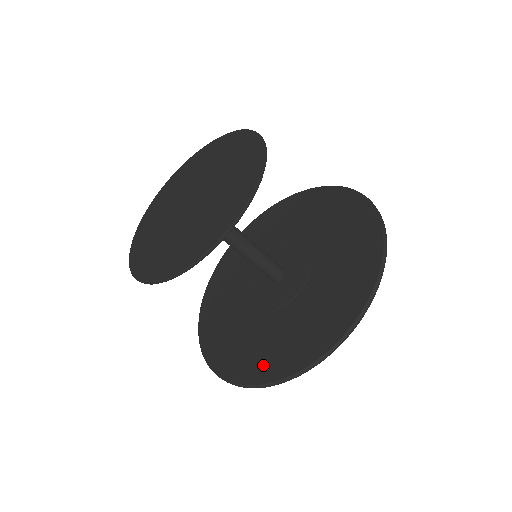
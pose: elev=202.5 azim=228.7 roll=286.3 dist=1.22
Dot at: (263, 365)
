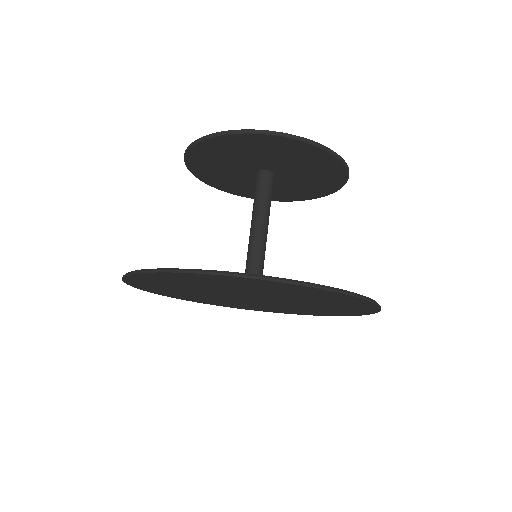
Dot at: occluded
